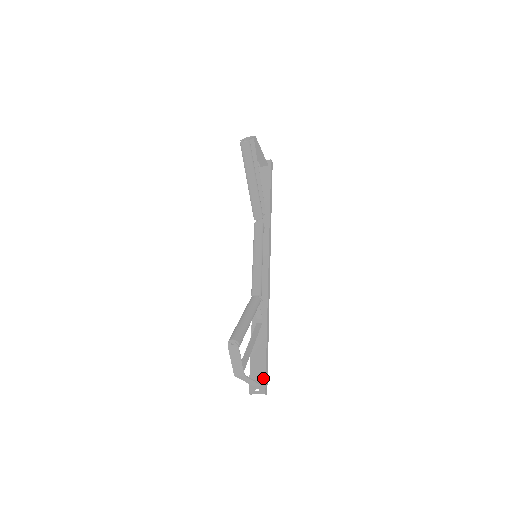
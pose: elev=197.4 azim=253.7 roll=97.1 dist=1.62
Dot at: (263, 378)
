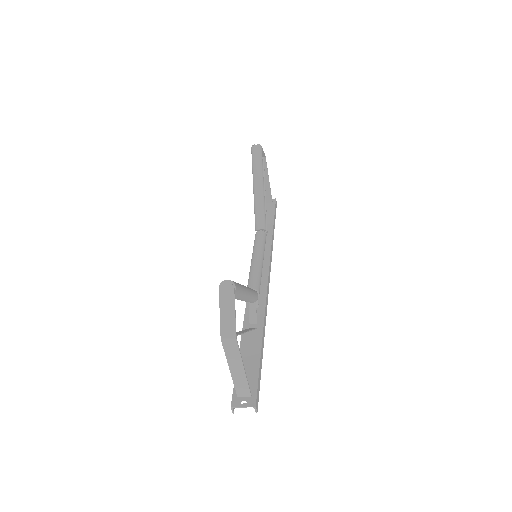
Dot at: (254, 387)
